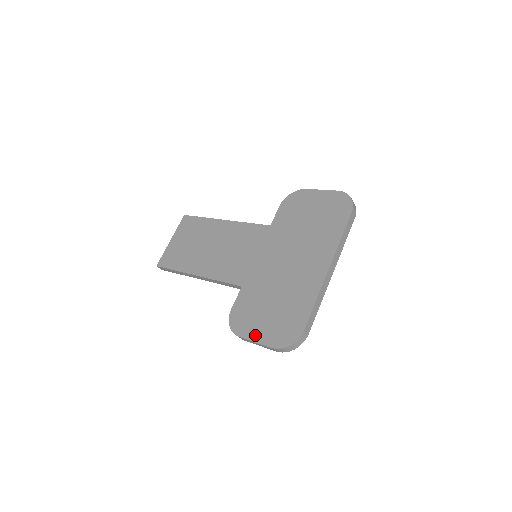
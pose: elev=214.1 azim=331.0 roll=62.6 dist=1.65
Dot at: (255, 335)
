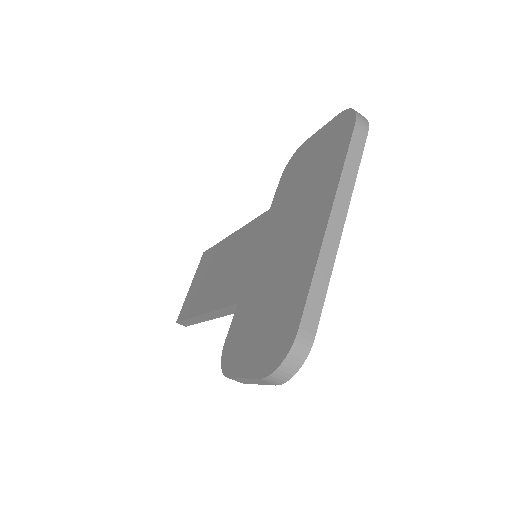
Dot at: (243, 366)
